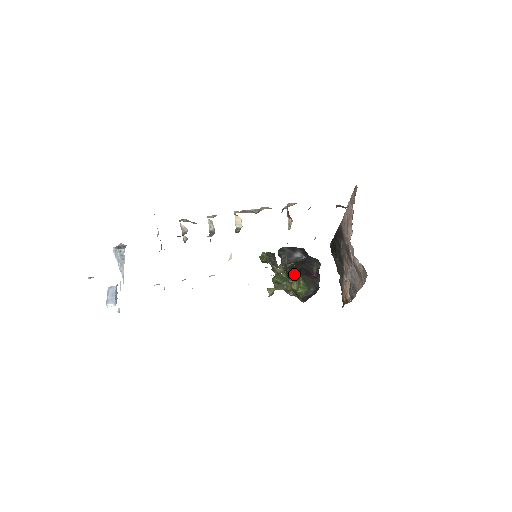
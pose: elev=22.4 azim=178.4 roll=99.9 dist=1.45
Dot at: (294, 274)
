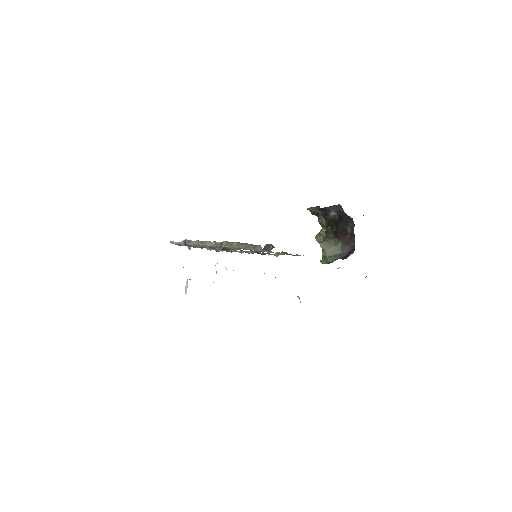
Dot at: occluded
